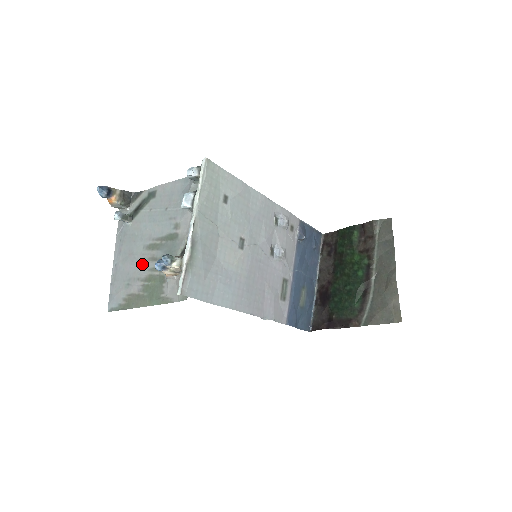
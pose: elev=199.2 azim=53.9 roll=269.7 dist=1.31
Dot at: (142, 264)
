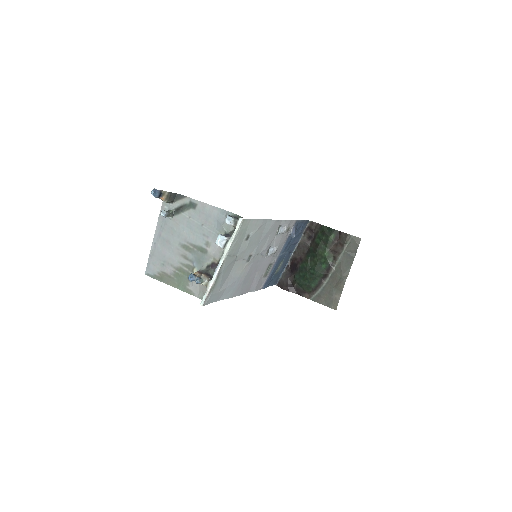
Dot at: (176, 256)
